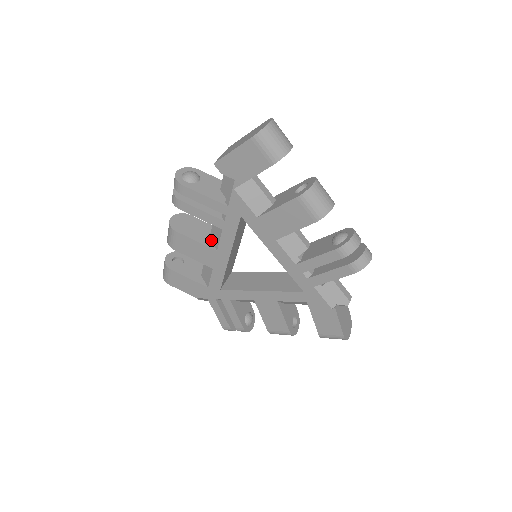
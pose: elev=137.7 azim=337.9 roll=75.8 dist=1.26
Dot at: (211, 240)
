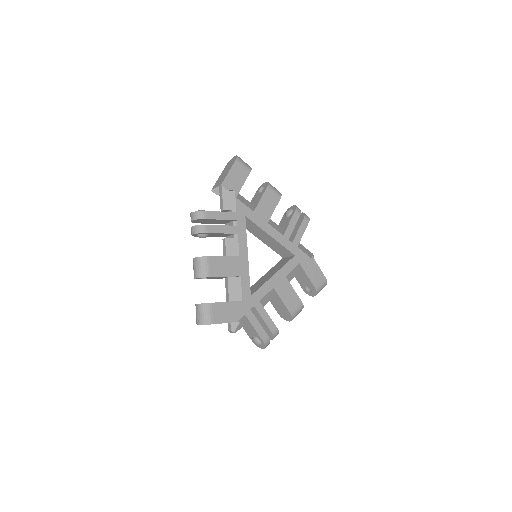
Dot at: occluded
